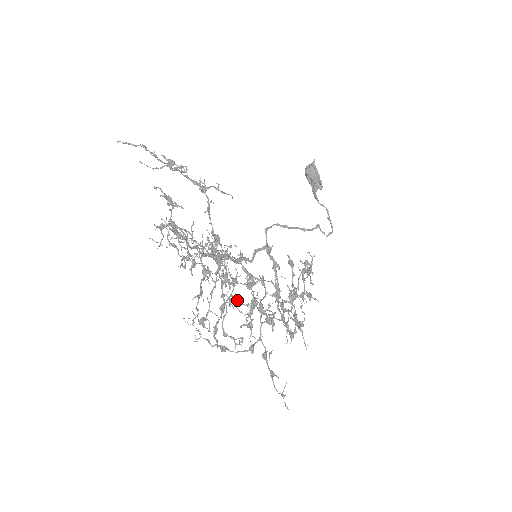
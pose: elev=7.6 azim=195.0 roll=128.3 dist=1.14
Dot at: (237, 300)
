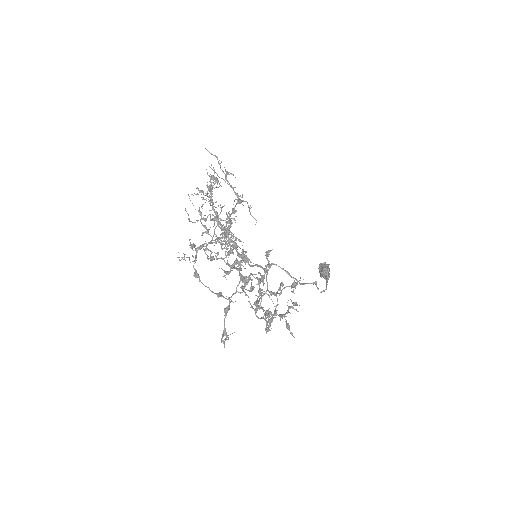
Dot at: (227, 248)
